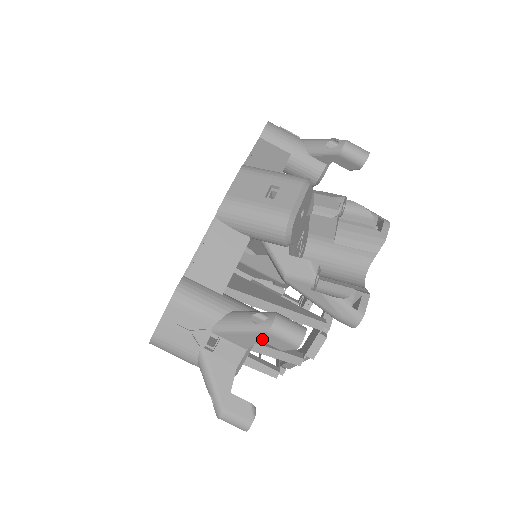
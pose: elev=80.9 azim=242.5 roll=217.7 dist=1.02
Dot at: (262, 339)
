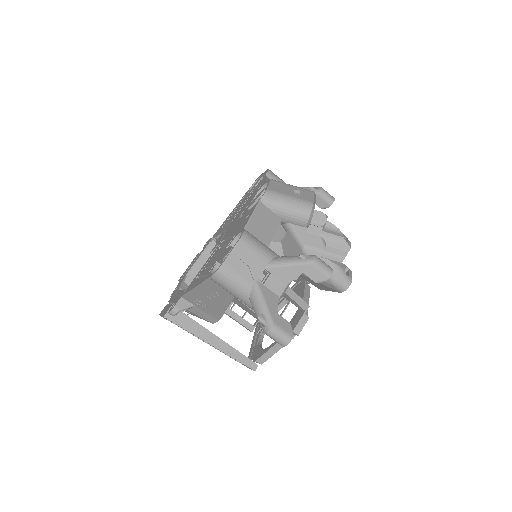
Dot at: (304, 271)
